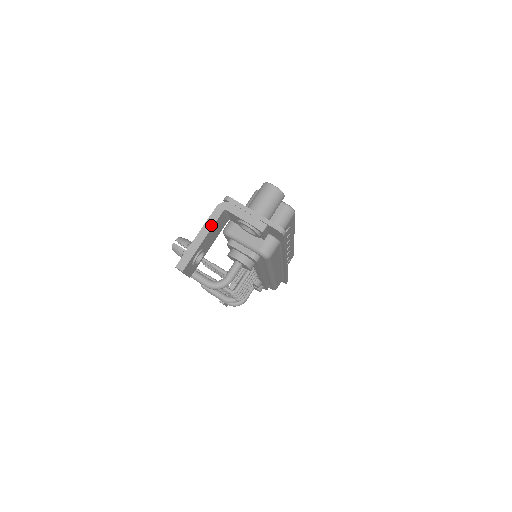
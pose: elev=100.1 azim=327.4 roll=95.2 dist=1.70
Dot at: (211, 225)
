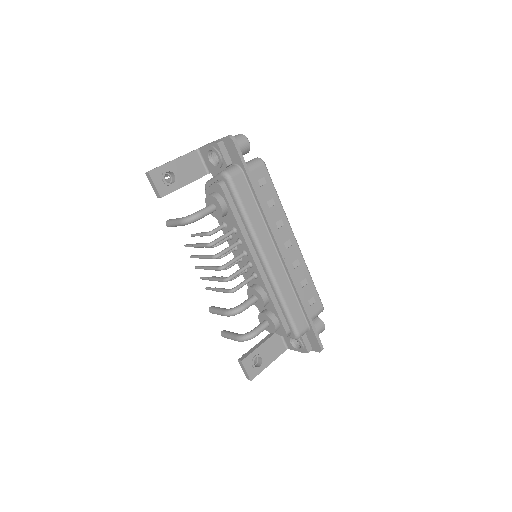
Dot at: (184, 155)
